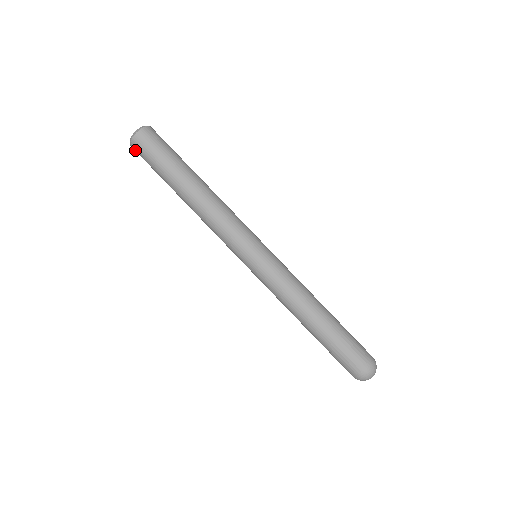
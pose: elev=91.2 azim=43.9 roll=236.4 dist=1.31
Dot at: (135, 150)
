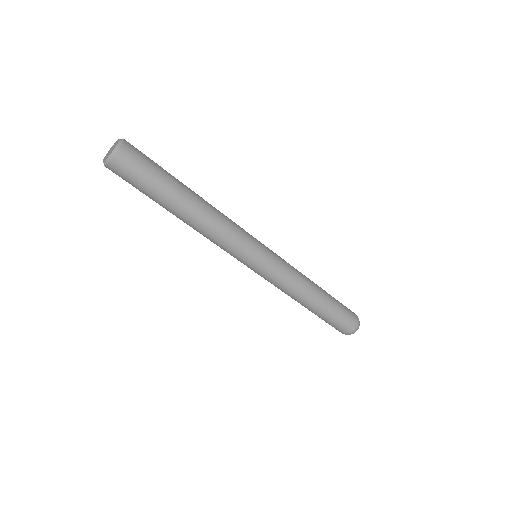
Dot at: occluded
